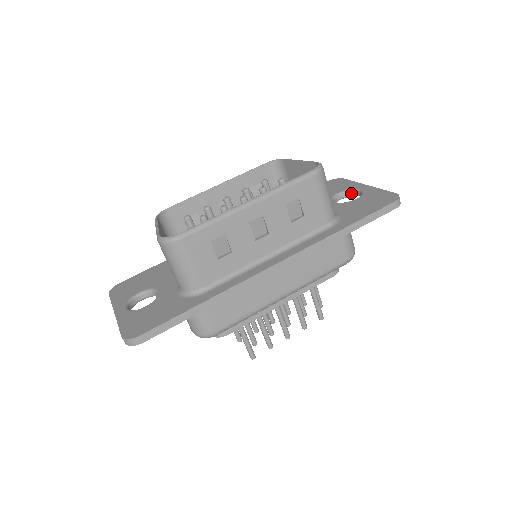
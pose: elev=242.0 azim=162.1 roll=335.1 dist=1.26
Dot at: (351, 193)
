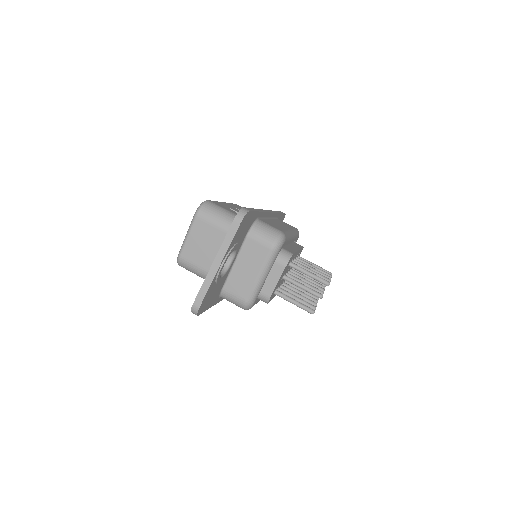
Dot at: occluded
